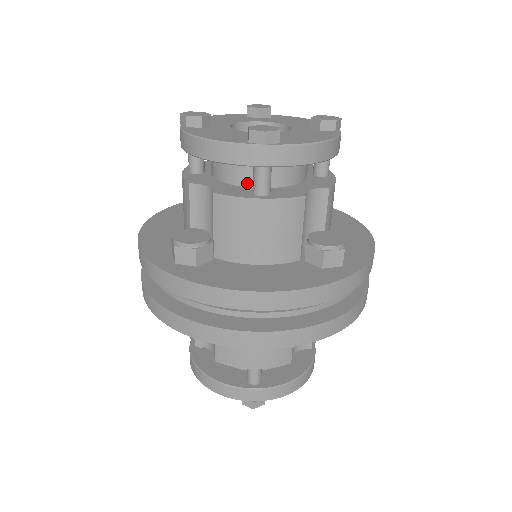
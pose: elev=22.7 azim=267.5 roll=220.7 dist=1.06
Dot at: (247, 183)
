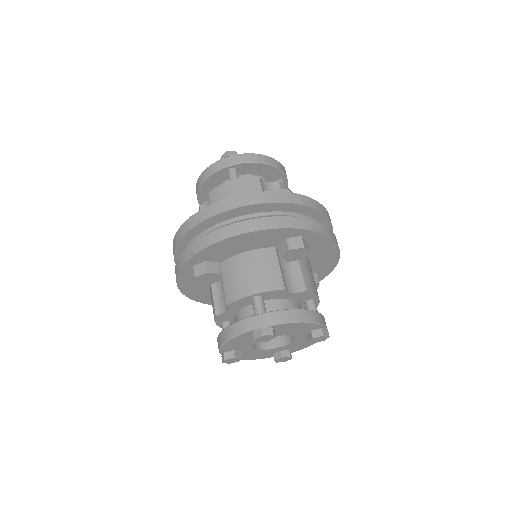
Dot at: occluded
